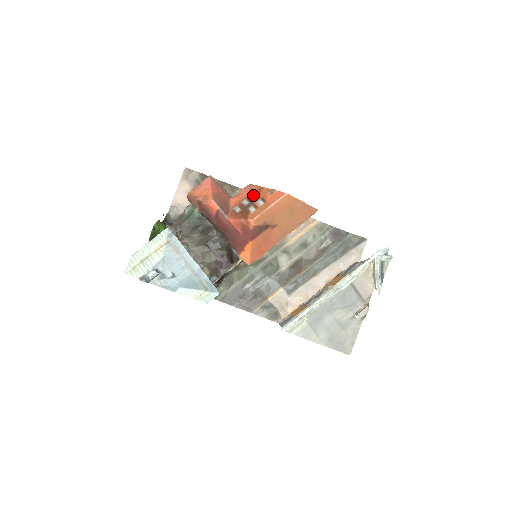
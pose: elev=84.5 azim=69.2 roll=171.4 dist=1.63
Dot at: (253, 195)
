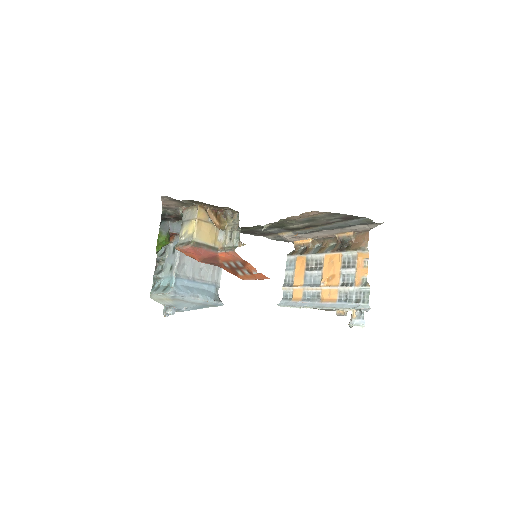
Dot at: (239, 263)
